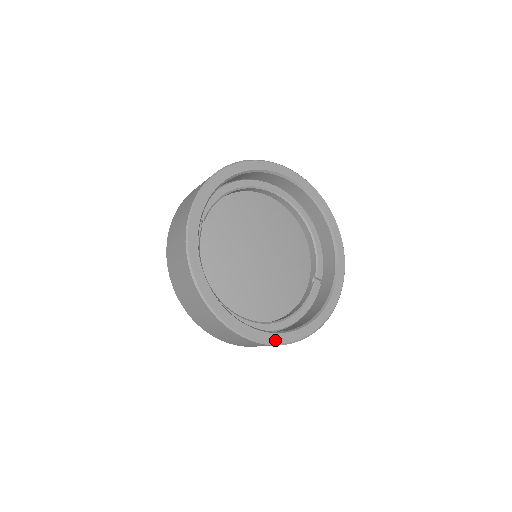
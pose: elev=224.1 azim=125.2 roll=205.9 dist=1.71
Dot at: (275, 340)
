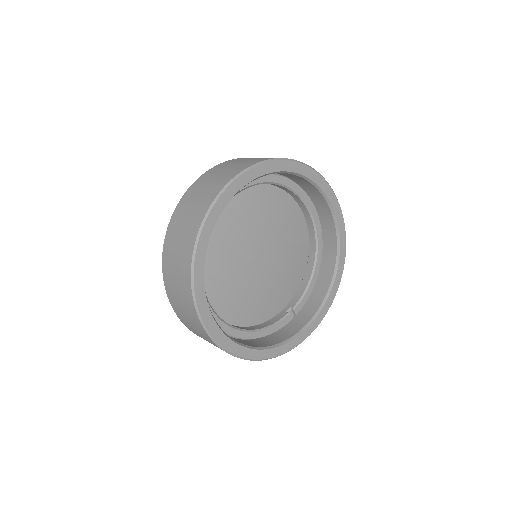
Dot at: (228, 346)
